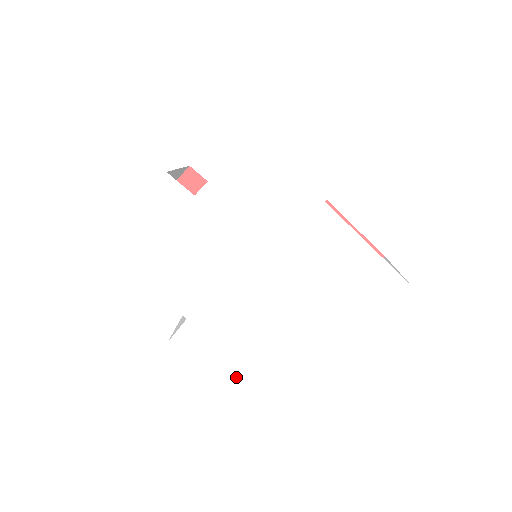
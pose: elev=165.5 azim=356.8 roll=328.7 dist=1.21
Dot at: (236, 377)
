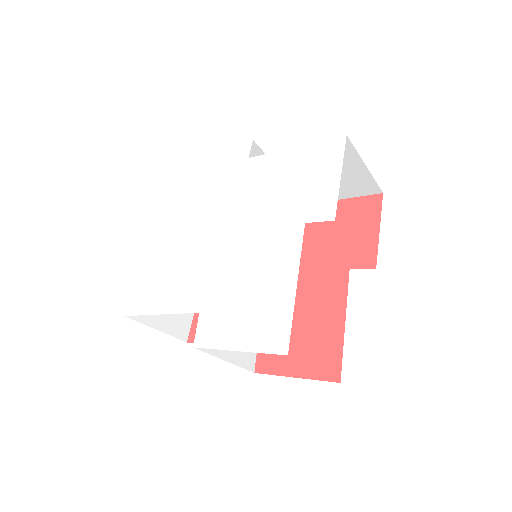
Dot at: (265, 328)
